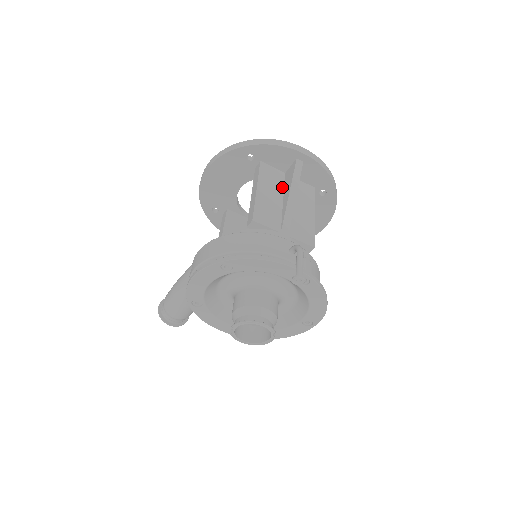
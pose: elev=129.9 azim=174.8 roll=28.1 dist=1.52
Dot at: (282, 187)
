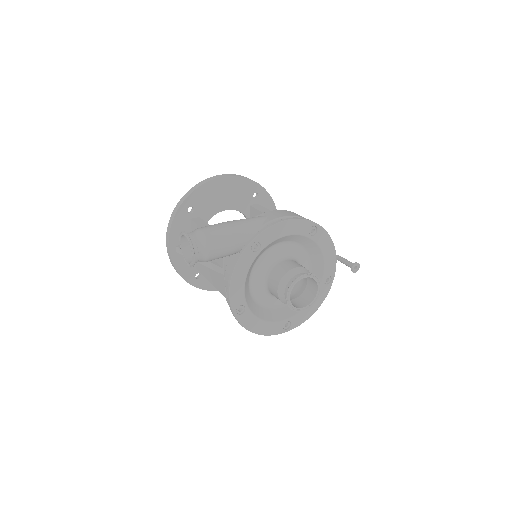
Dot at: occluded
